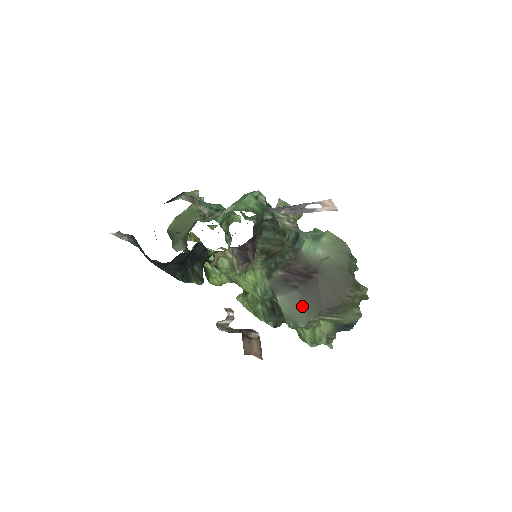
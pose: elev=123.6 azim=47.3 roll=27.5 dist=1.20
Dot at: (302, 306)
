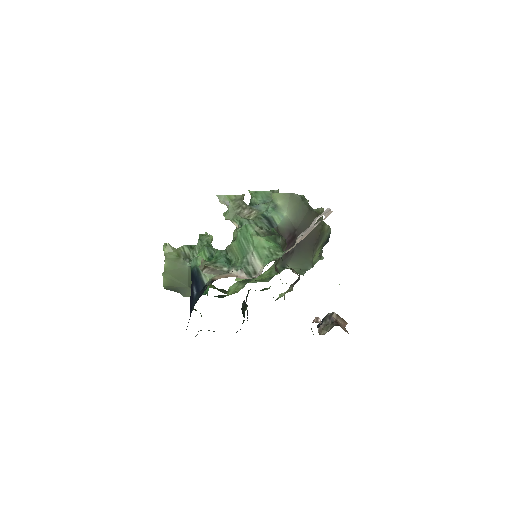
Dot at: (303, 258)
